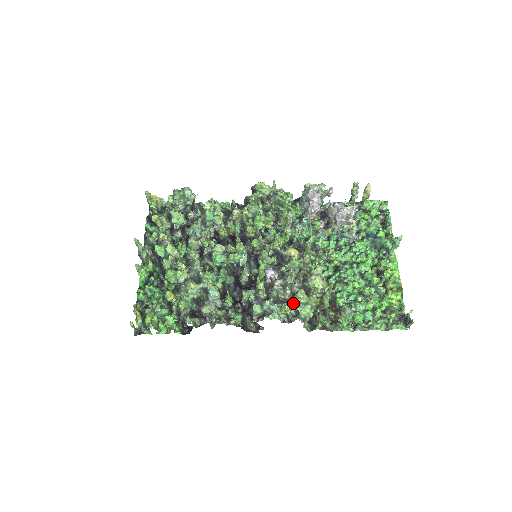
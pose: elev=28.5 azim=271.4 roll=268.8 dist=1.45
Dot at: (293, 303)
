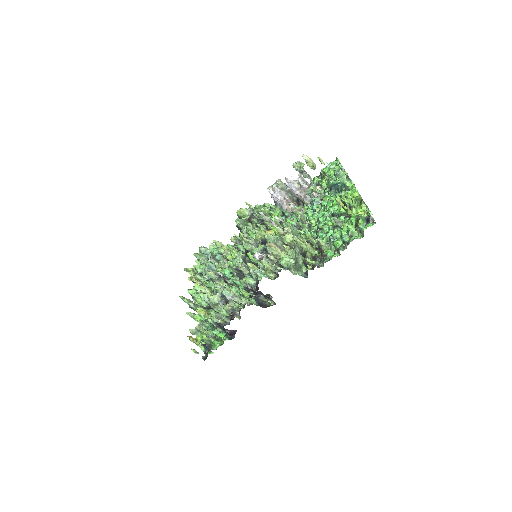
Dot at: (277, 262)
